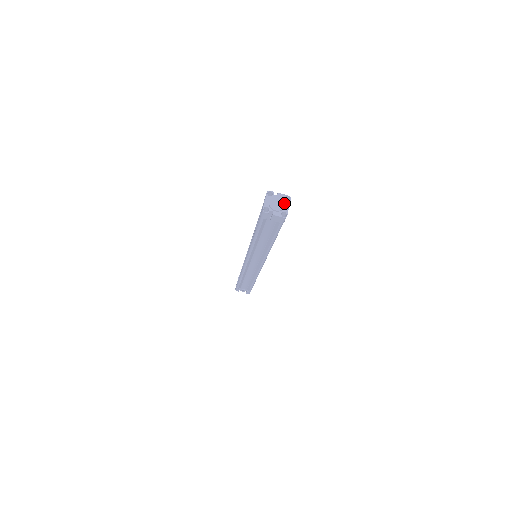
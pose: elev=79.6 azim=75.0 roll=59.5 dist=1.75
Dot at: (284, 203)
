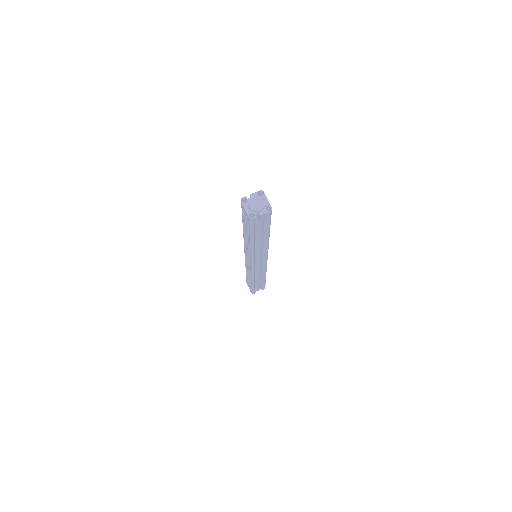
Dot at: (262, 199)
